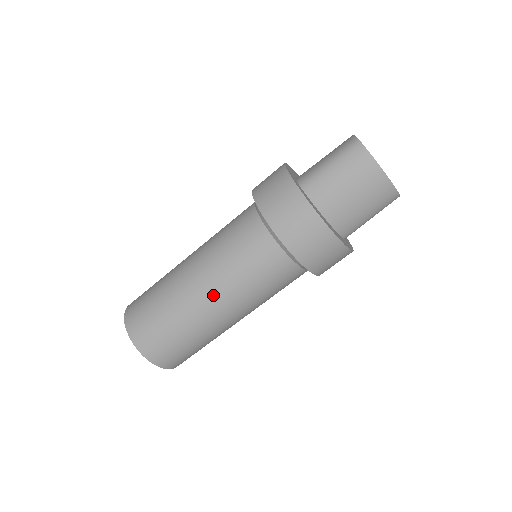
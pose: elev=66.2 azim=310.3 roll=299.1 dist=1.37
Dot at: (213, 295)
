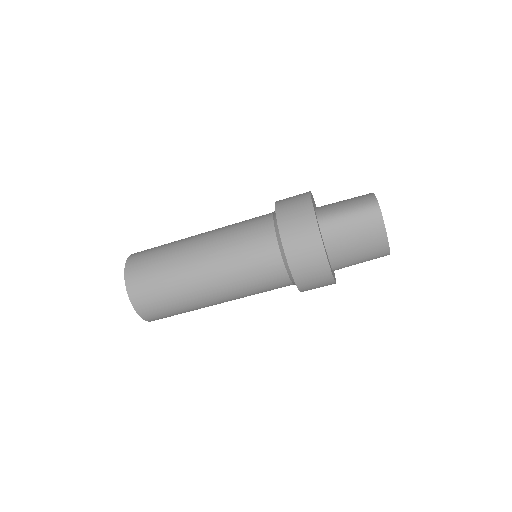
Dot at: (213, 281)
